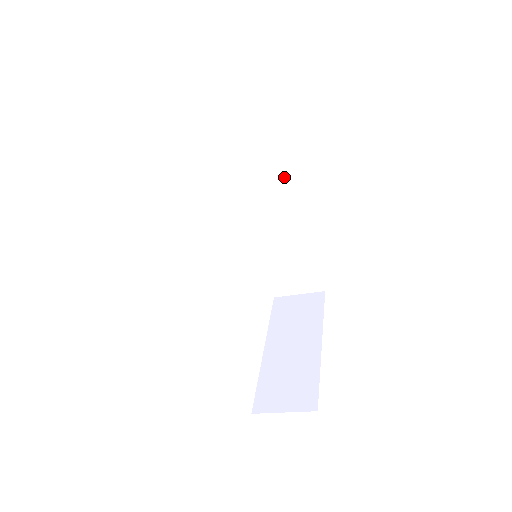
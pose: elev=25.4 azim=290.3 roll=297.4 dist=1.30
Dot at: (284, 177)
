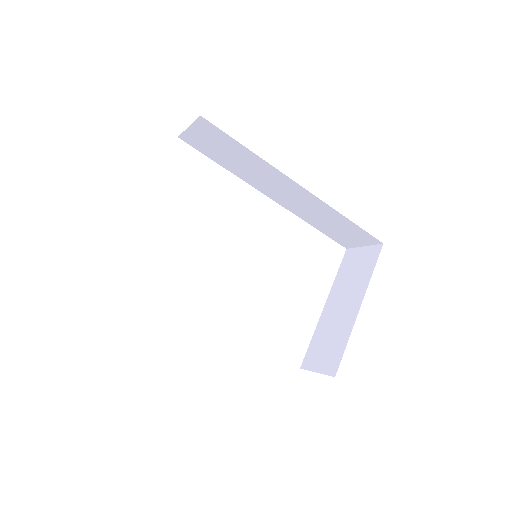
Dot at: (274, 170)
